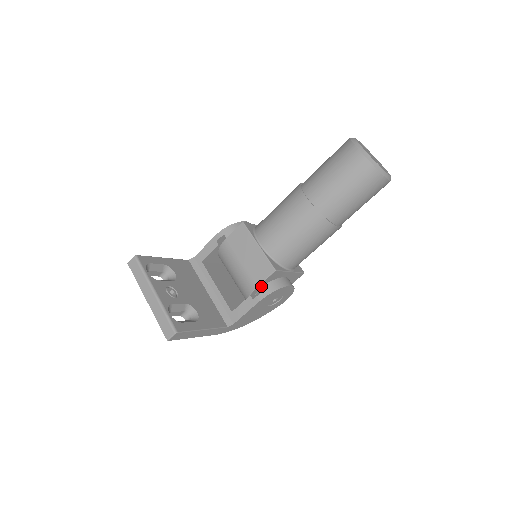
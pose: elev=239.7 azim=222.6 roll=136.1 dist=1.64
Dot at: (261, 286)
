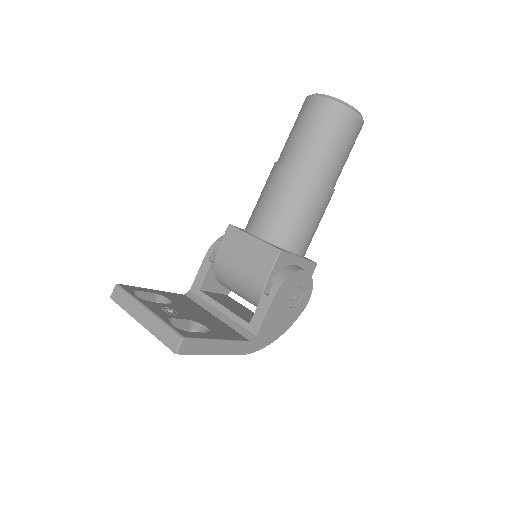
Dot at: (272, 277)
